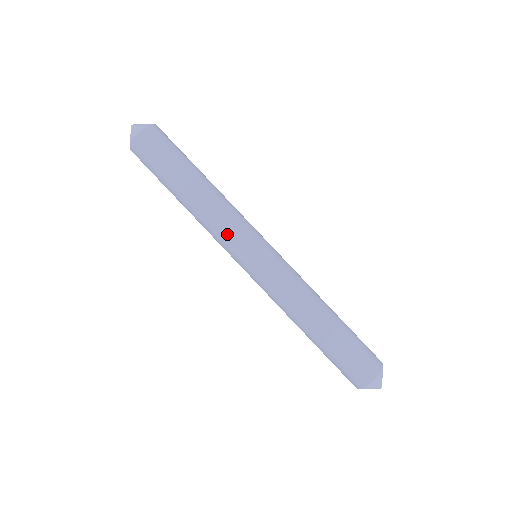
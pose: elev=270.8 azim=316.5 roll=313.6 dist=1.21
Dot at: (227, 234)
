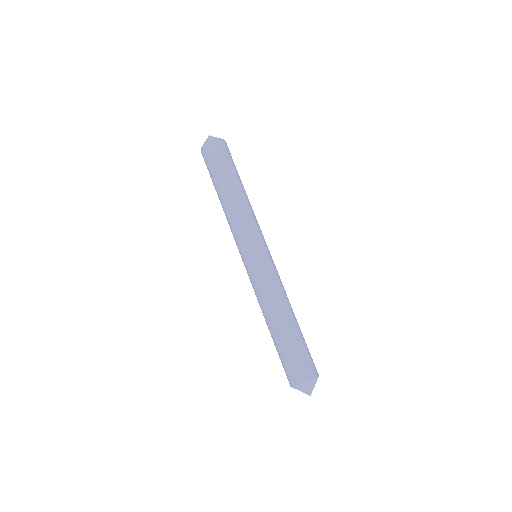
Dot at: (246, 227)
